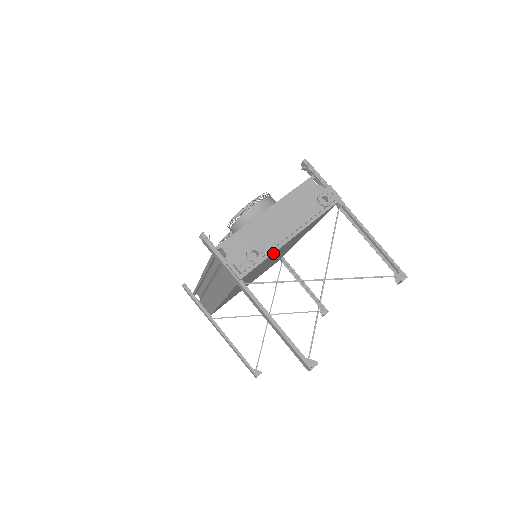
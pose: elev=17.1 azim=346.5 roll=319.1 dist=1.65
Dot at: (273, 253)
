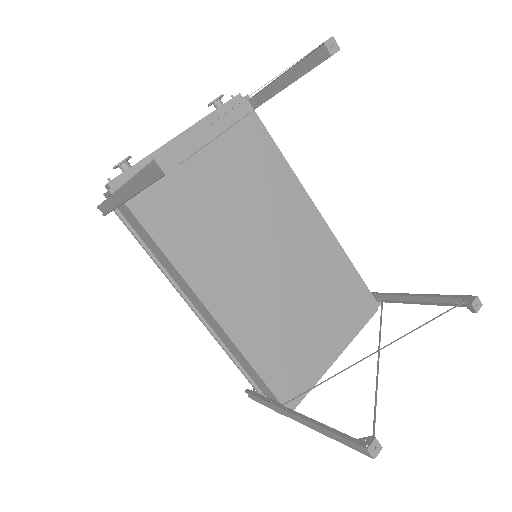
Dot at: occluded
